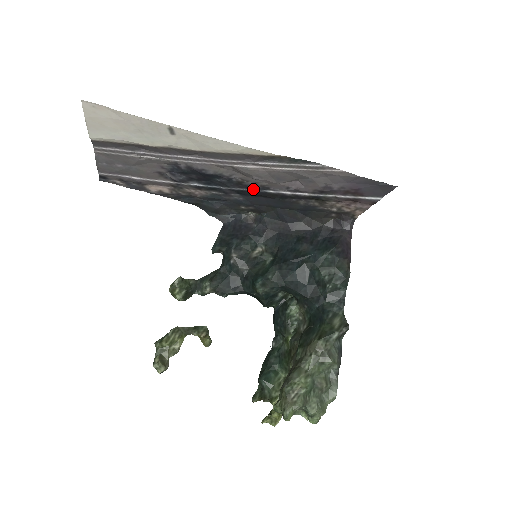
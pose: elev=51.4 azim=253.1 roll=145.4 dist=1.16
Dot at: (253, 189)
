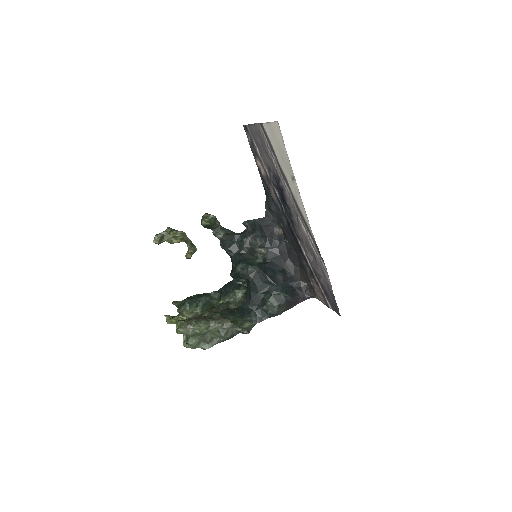
Dot at: (294, 230)
